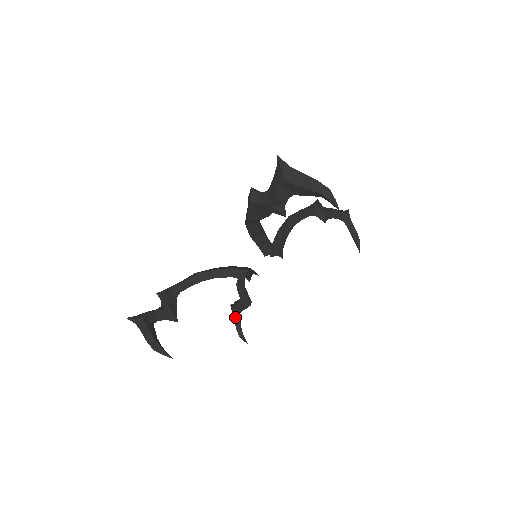
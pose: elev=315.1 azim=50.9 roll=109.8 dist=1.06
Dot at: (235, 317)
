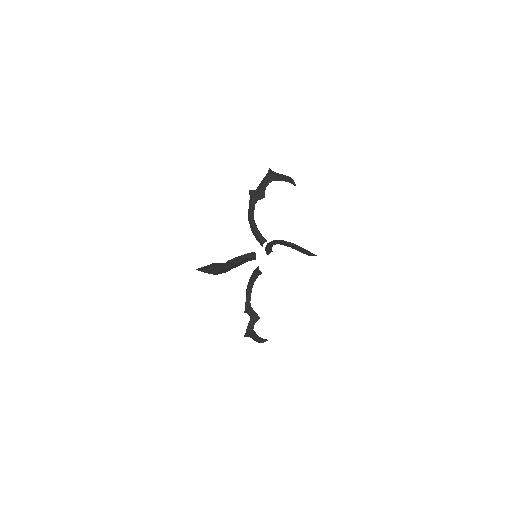
Dot at: (299, 251)
